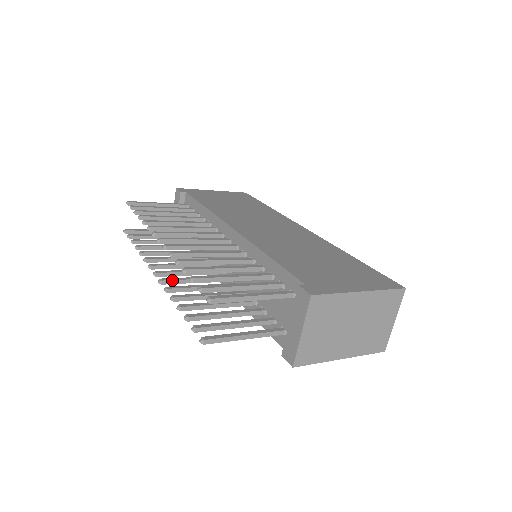
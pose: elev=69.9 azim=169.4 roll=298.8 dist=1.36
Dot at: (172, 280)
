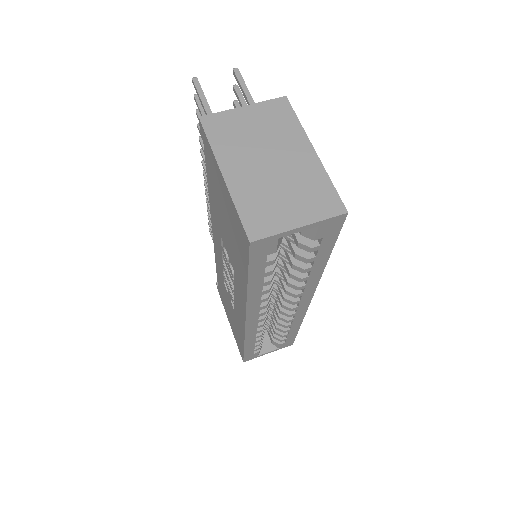
Dot at: occluded
